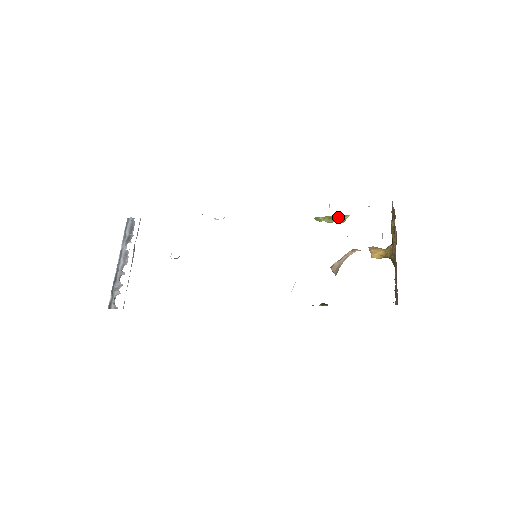
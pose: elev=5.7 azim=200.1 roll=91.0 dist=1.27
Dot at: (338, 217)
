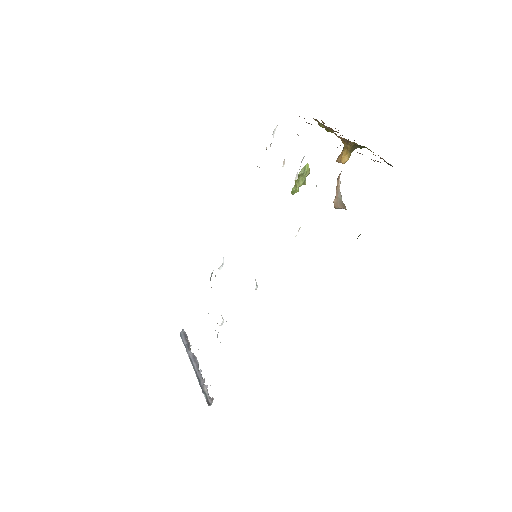
Dot at: (301, 173)
